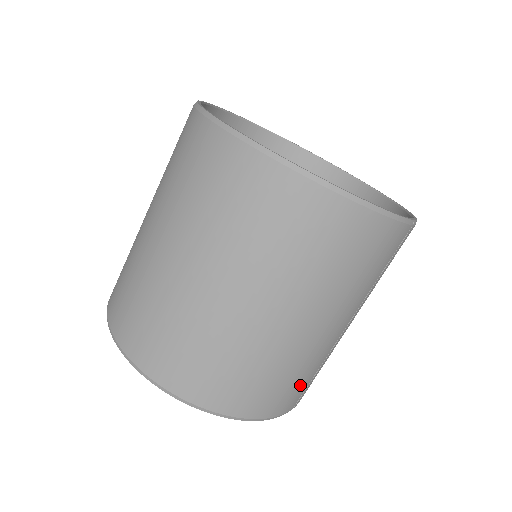
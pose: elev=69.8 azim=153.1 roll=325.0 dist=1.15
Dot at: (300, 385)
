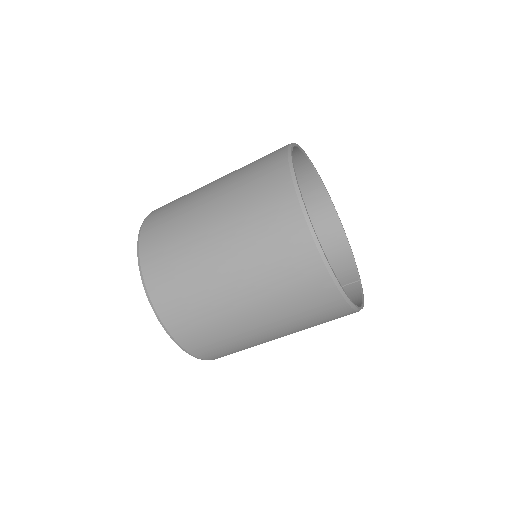
Dot at: occluded
